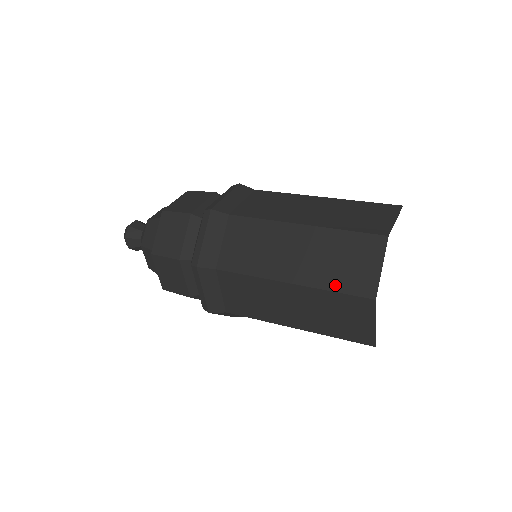
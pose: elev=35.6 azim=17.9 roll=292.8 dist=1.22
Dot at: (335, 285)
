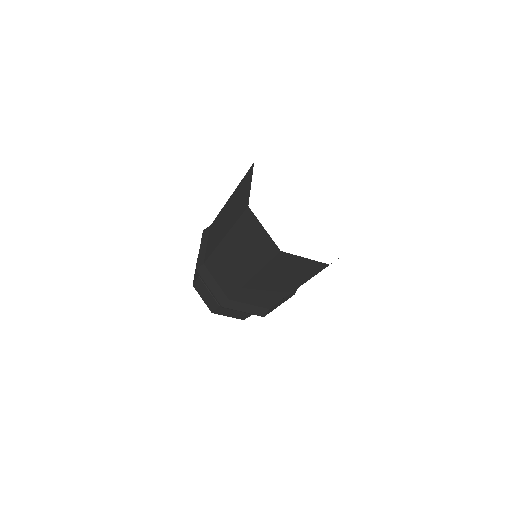
Dot at: (236, 218)
